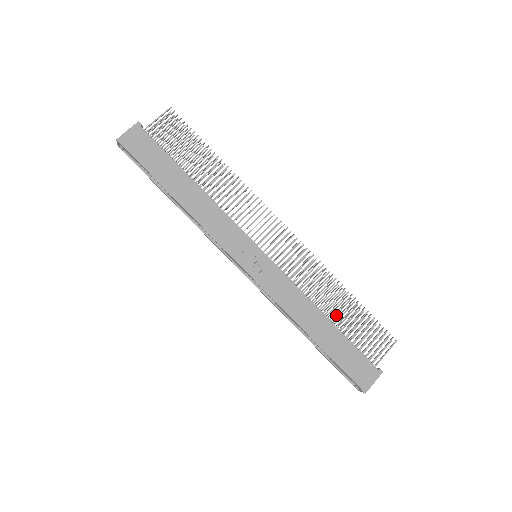
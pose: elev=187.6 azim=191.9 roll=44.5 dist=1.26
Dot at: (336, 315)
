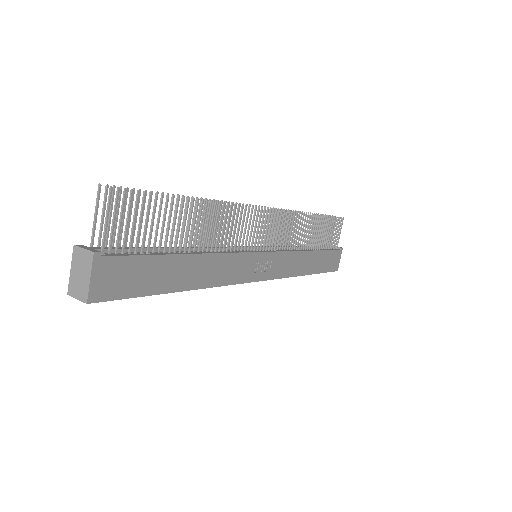
Dot at: occluded
